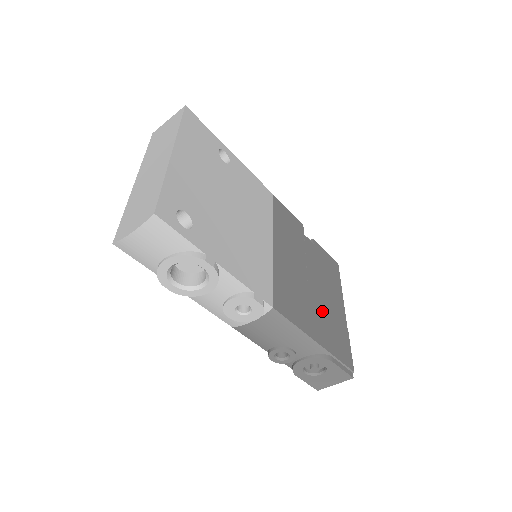
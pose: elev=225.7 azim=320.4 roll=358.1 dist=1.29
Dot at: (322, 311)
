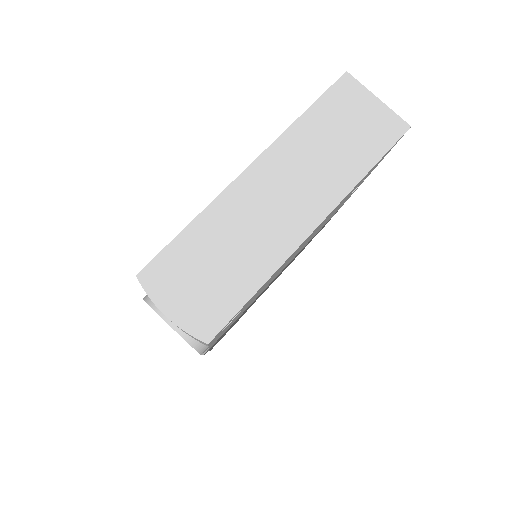
Dot at: occluded
